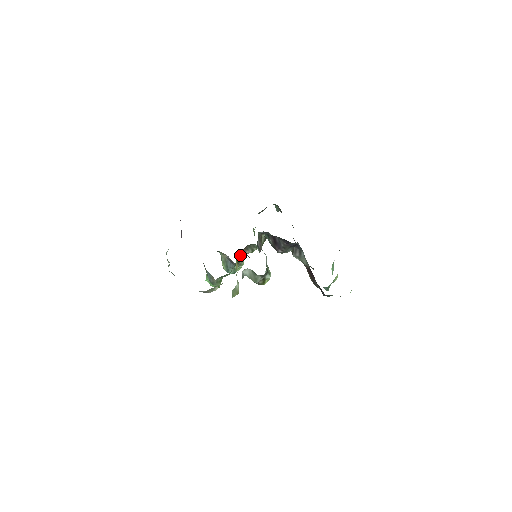
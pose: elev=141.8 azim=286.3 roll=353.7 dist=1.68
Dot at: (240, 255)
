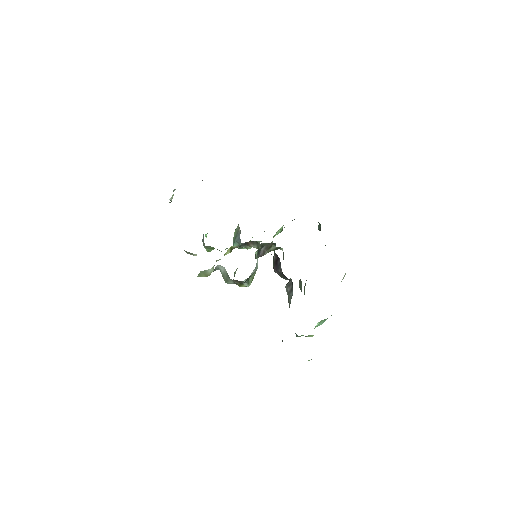
Dot at: occluded
